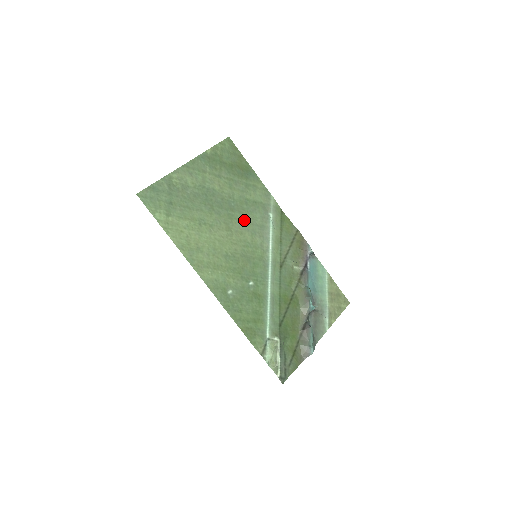
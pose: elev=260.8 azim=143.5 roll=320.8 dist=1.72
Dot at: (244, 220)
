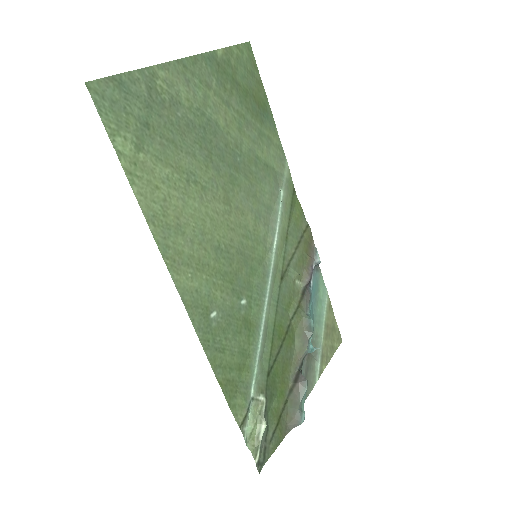
Dot at: (249, 191)
